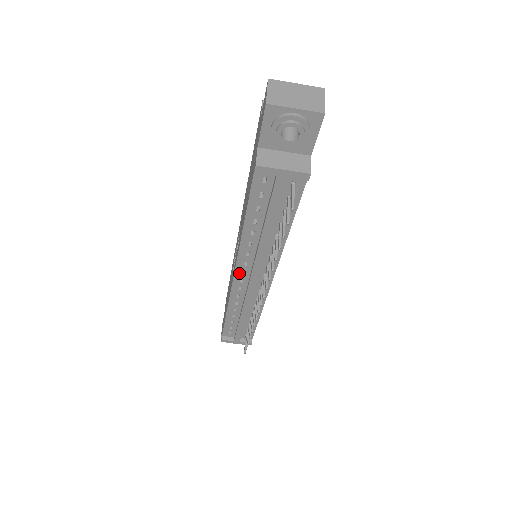
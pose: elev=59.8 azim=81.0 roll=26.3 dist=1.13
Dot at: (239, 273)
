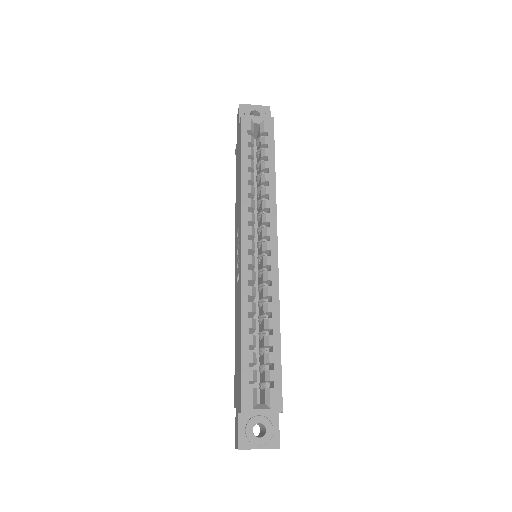
Dot at: occluded
